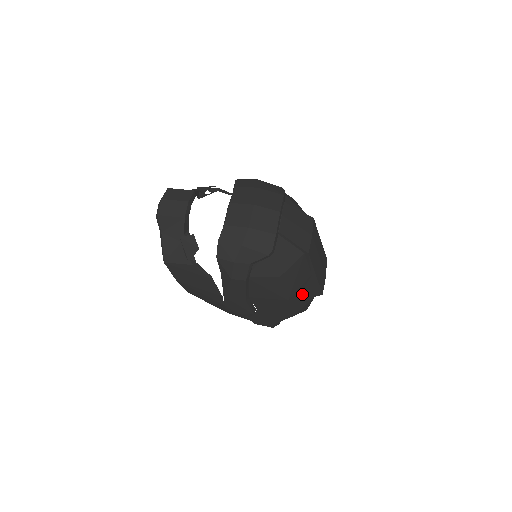
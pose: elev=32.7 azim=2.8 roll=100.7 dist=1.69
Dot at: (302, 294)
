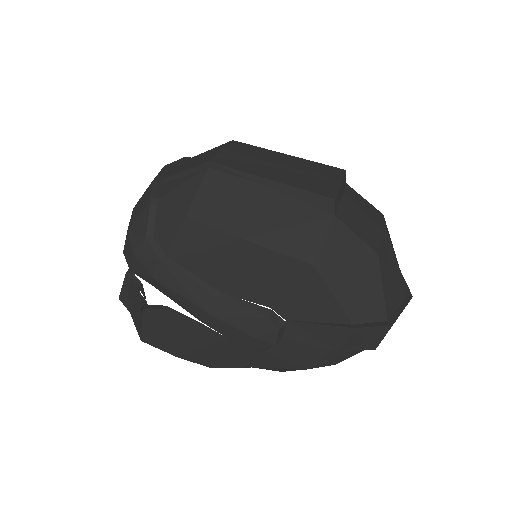
Dot at: (280, 221)
